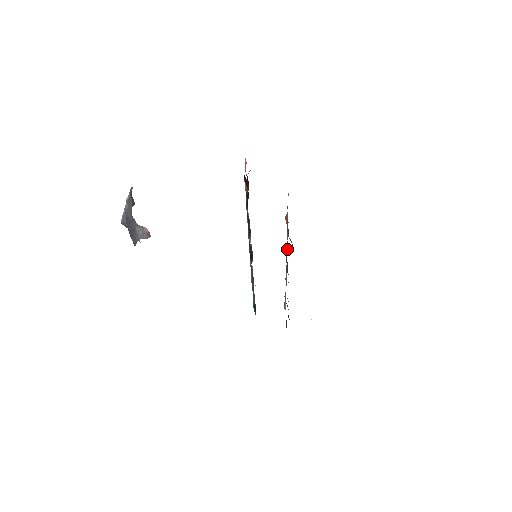
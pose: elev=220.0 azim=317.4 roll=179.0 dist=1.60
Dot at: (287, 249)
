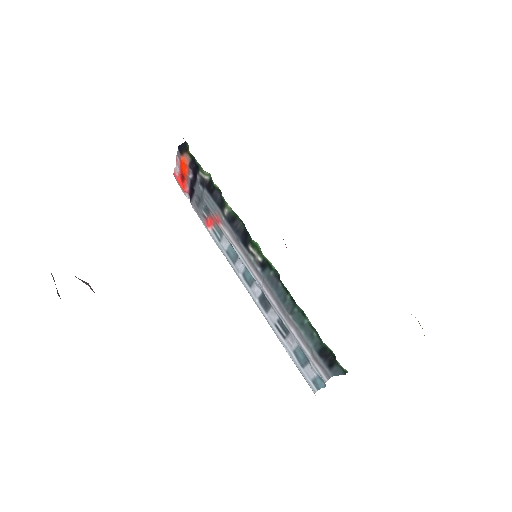
Dot at: occluded
